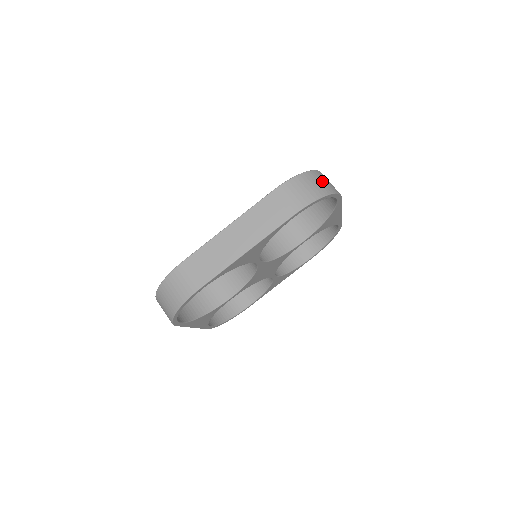
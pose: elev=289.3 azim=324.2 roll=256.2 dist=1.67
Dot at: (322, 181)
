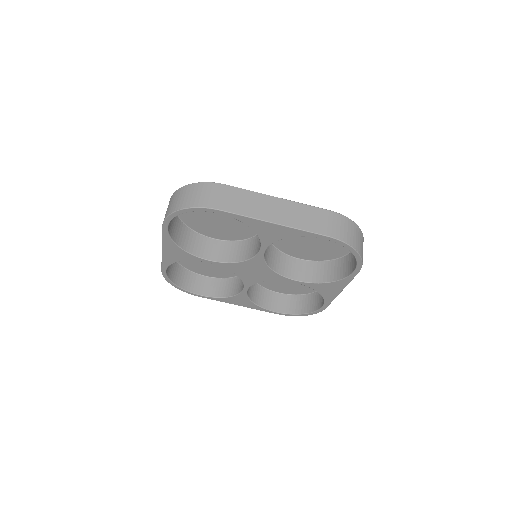
Dot at: (362, 244)
